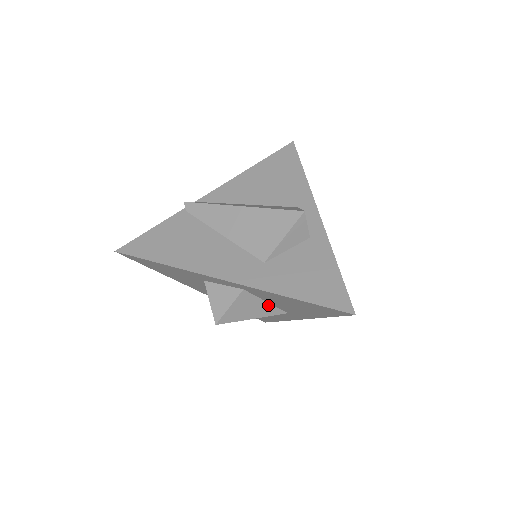
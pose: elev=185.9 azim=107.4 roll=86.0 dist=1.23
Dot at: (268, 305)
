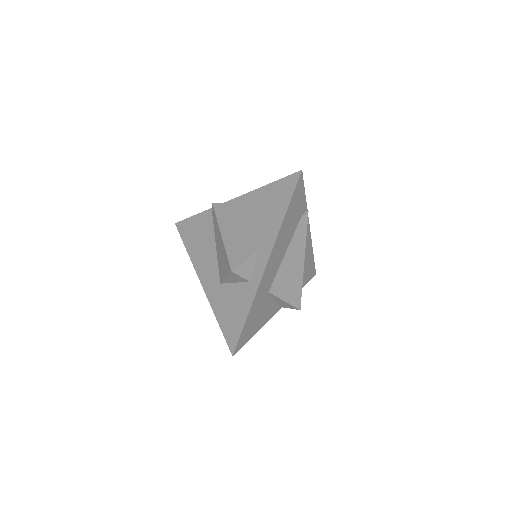
Dot at: occluded
